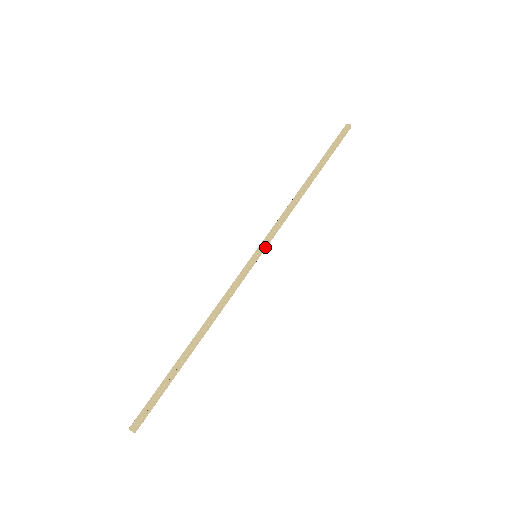
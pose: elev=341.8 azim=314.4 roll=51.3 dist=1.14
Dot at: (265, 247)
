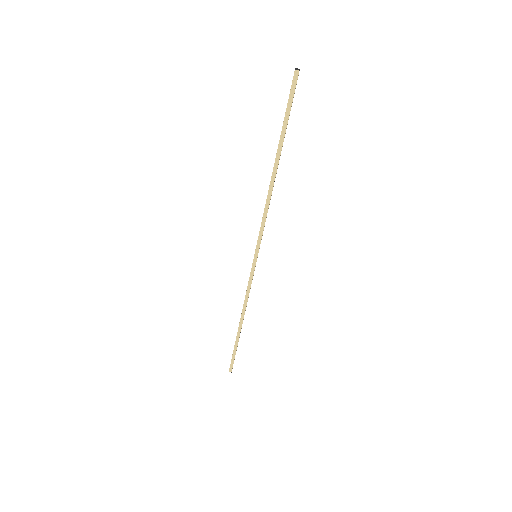
Dot at: (258, 248)
